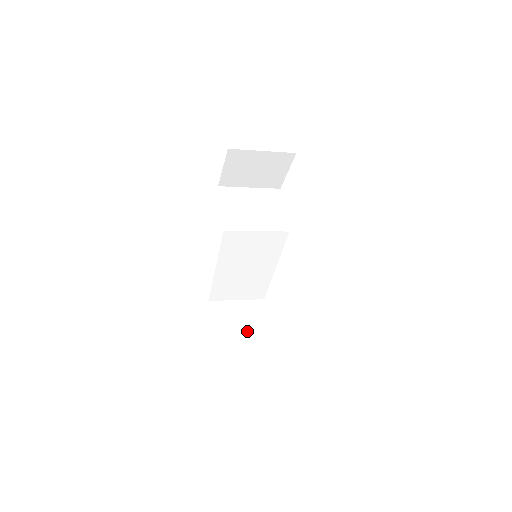
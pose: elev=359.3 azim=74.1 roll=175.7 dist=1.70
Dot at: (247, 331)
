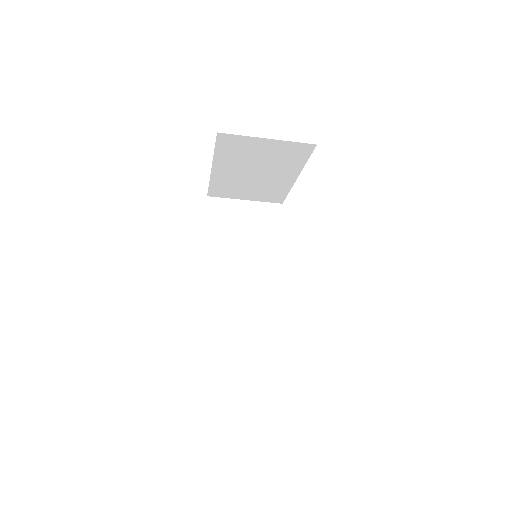
Dot at: occluded
